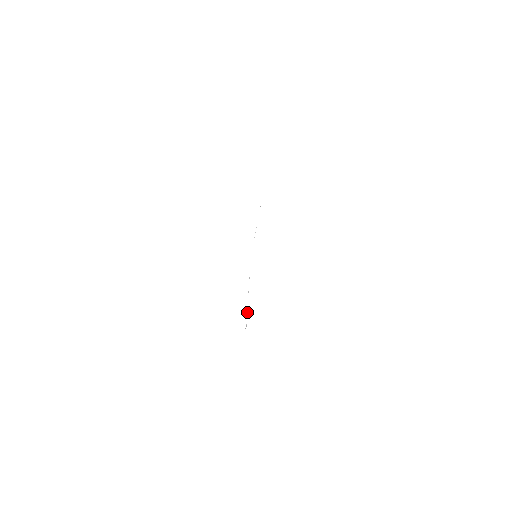
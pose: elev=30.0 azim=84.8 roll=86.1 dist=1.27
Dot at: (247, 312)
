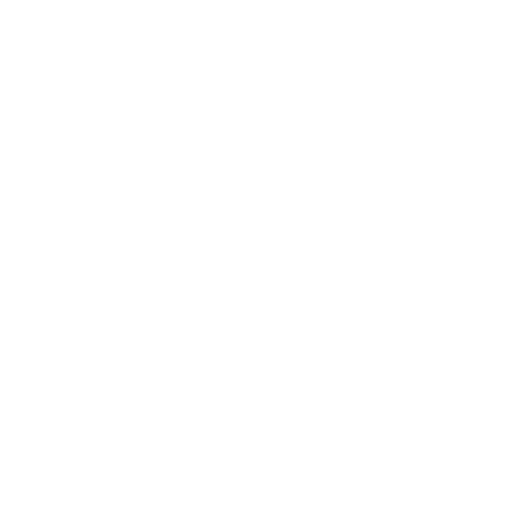
Dot at: occluded
